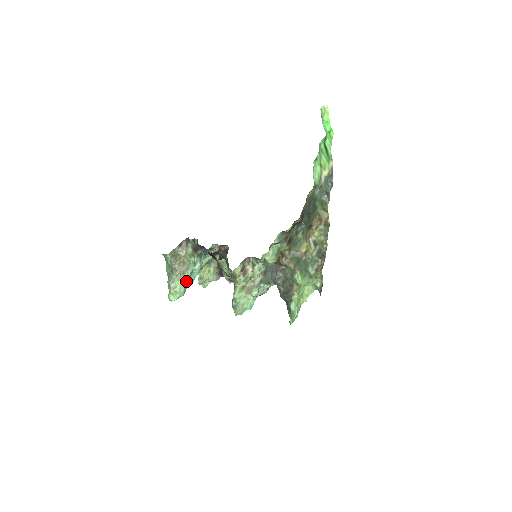
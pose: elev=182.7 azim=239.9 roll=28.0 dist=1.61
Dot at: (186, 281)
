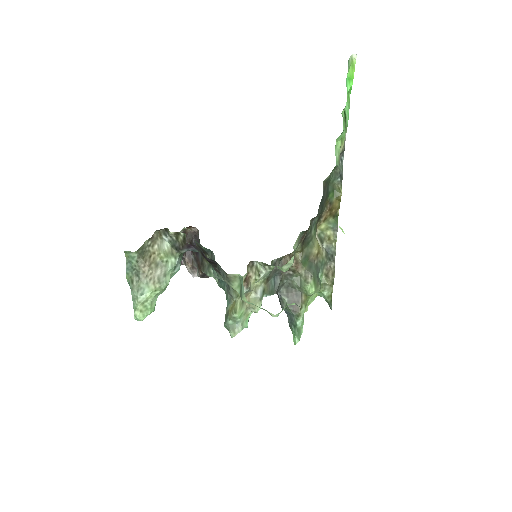
Dot at: (162, 292)
